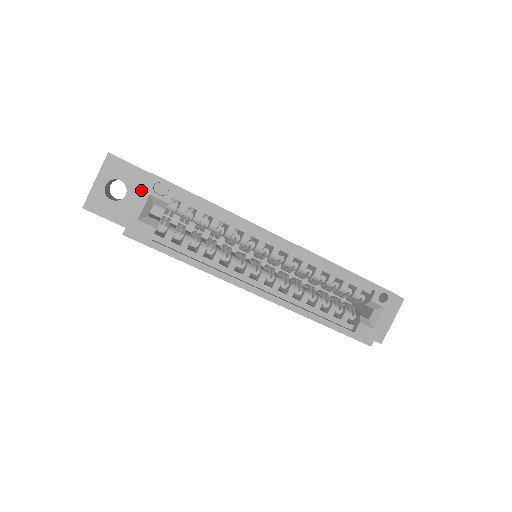
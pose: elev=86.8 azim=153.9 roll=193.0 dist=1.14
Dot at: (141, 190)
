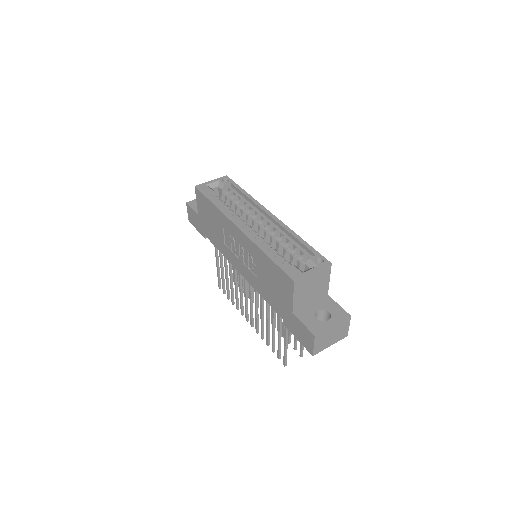
Dot at: occluded
